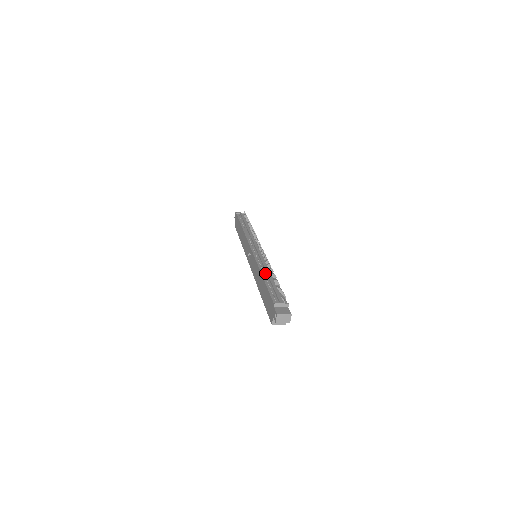
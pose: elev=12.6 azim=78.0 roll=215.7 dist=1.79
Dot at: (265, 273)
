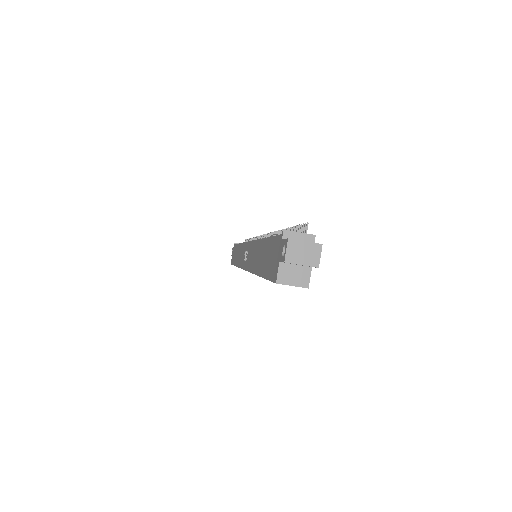
Dot at: occluded
